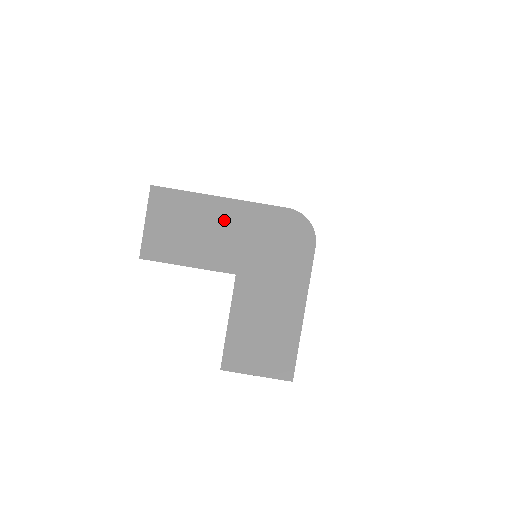
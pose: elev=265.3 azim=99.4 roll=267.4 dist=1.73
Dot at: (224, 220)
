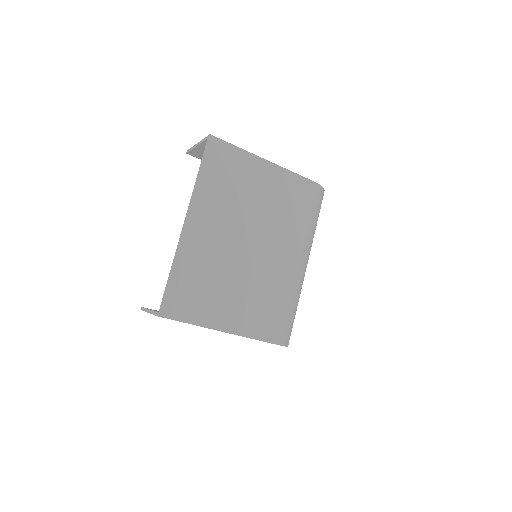
Dot at: occluded
